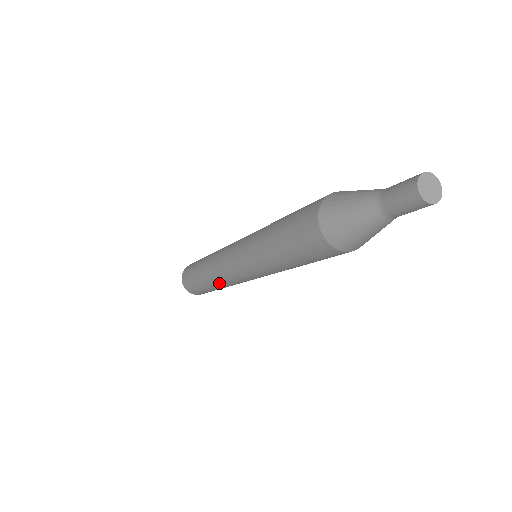
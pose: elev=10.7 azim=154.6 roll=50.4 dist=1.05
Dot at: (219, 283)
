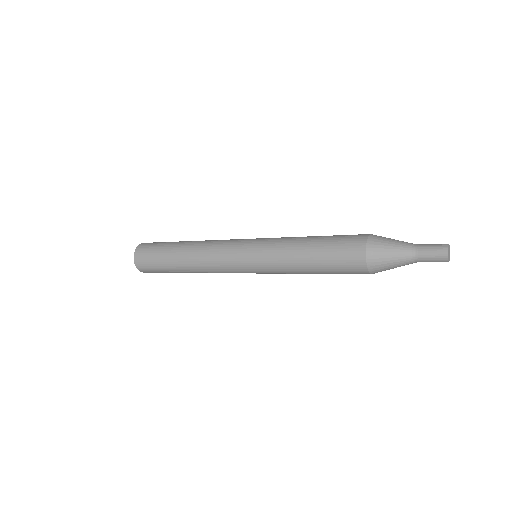
Dot at: occluded
